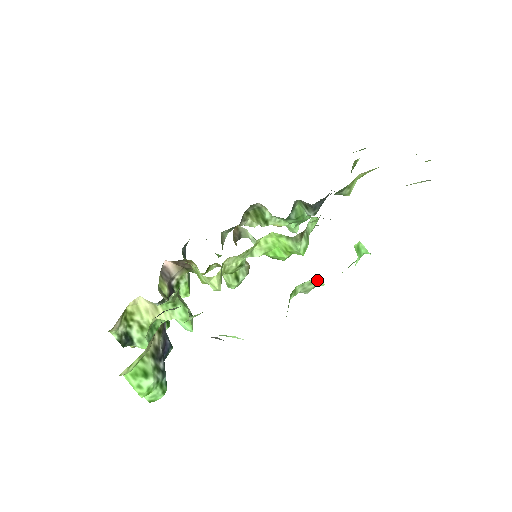
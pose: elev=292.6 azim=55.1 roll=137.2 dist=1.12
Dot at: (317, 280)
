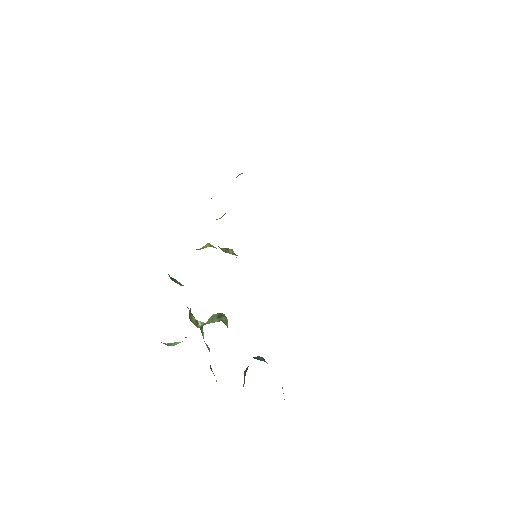
Dot at: occluded
